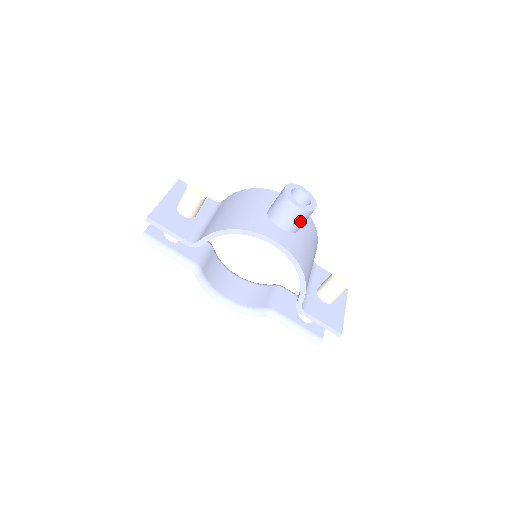
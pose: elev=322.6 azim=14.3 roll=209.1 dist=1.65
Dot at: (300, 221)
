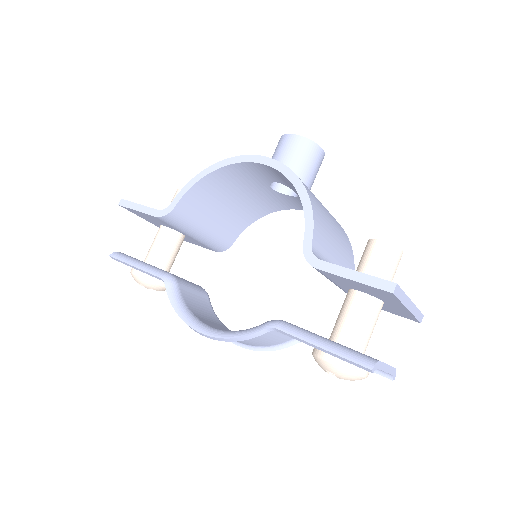
Dot at: (301, 157)
